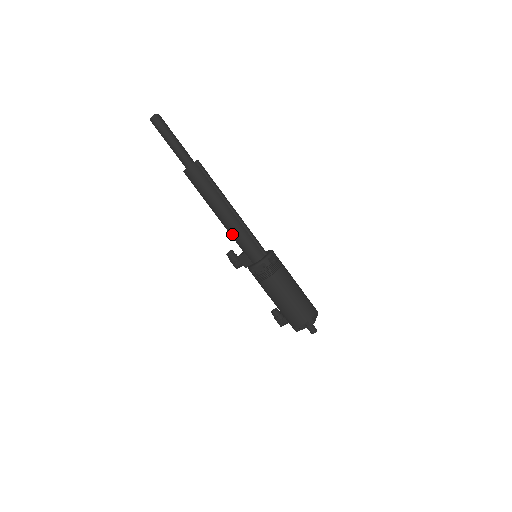
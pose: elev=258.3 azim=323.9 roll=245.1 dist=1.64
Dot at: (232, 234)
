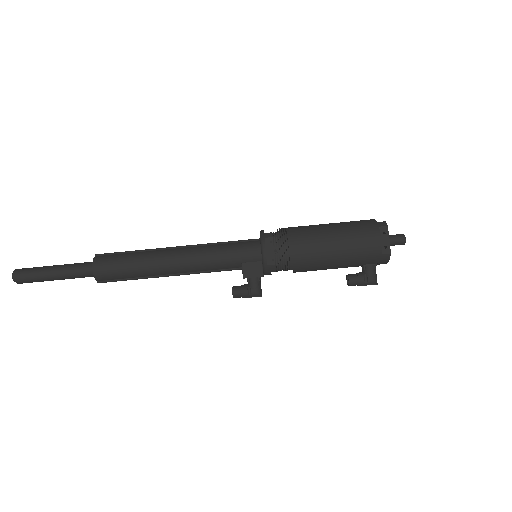
Dot at: (207, 263)
